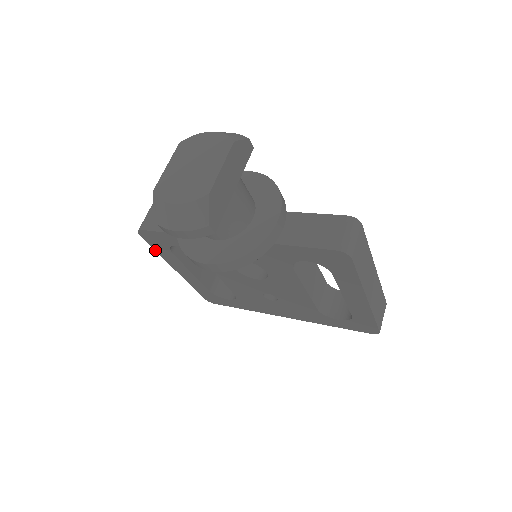
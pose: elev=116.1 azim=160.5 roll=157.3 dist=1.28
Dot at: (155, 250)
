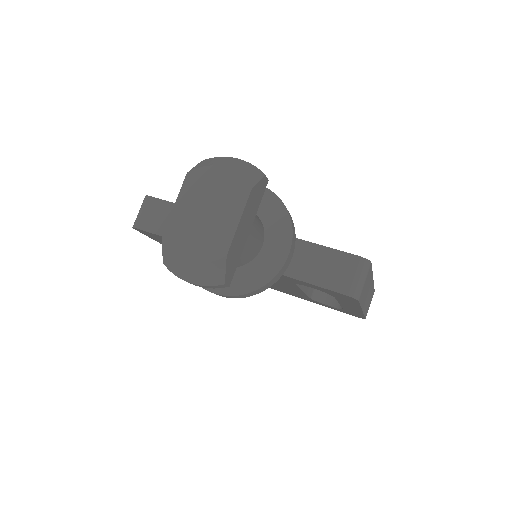
Dot at: (149, 237)
